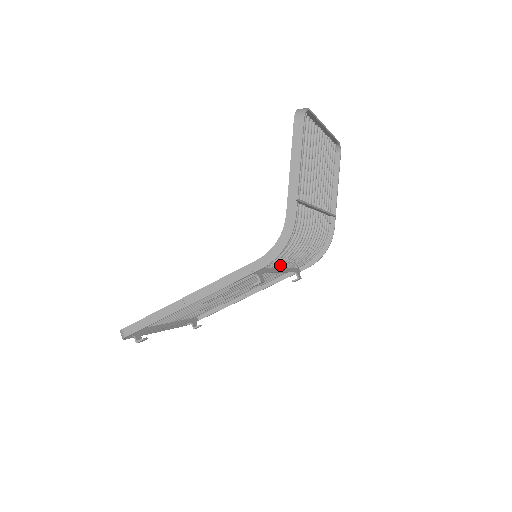
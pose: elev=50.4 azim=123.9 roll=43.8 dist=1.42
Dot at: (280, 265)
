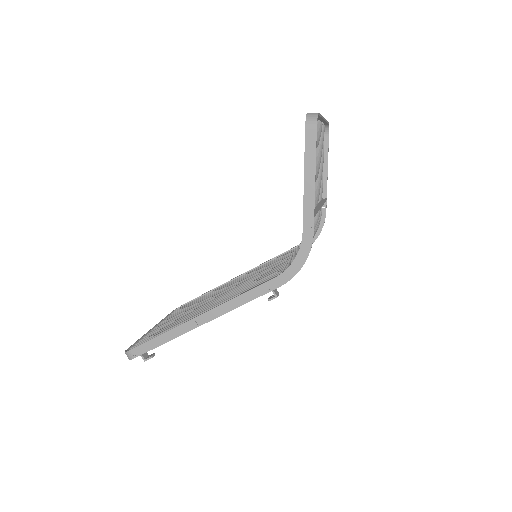
Dot at: occluded
